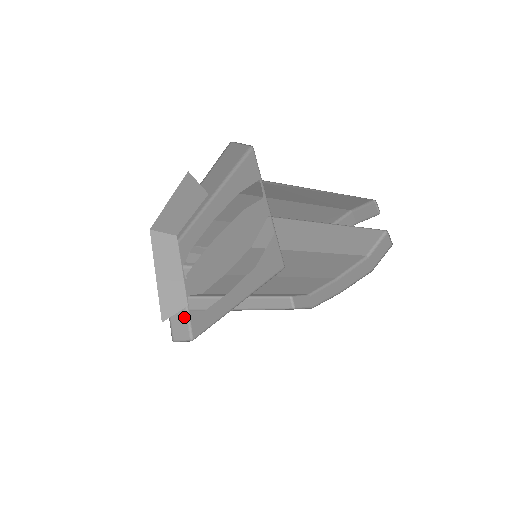
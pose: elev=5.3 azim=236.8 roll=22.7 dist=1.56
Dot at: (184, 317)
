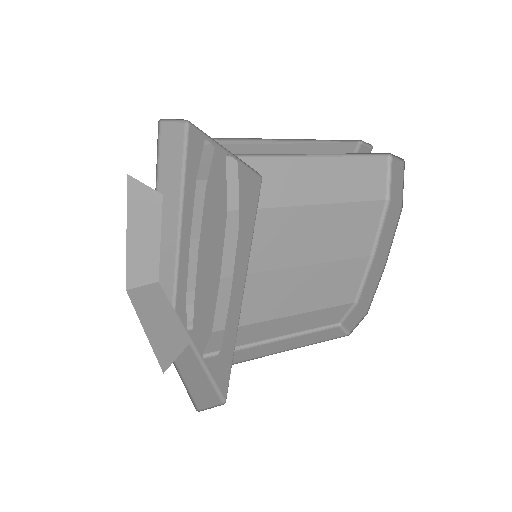
Dot at: (205, 381)
